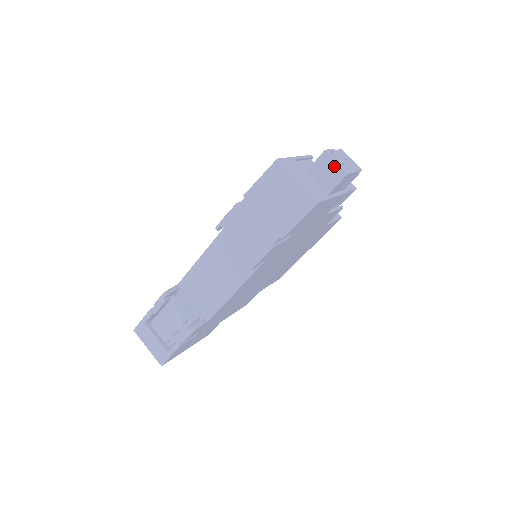
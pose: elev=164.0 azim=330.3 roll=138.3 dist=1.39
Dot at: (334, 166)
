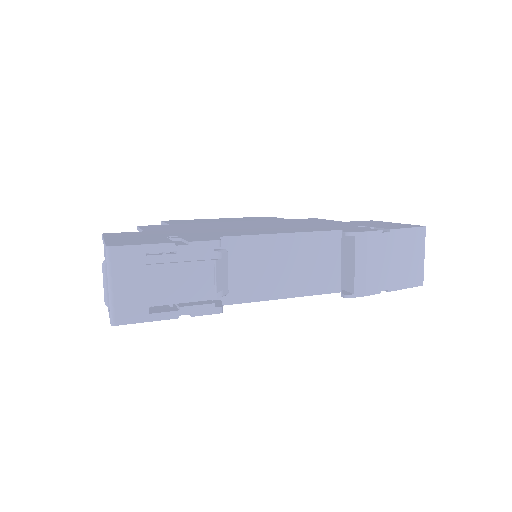
Dot at: occluded
